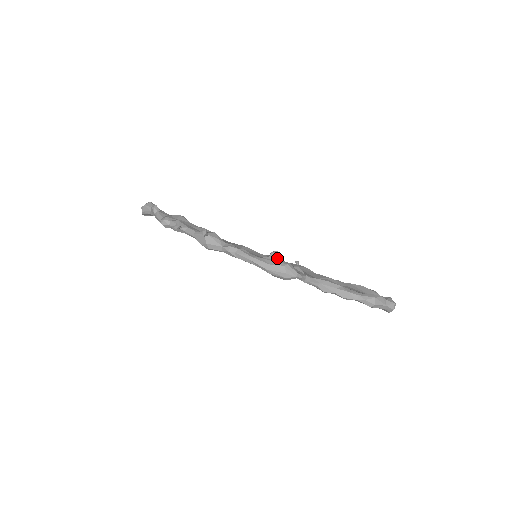
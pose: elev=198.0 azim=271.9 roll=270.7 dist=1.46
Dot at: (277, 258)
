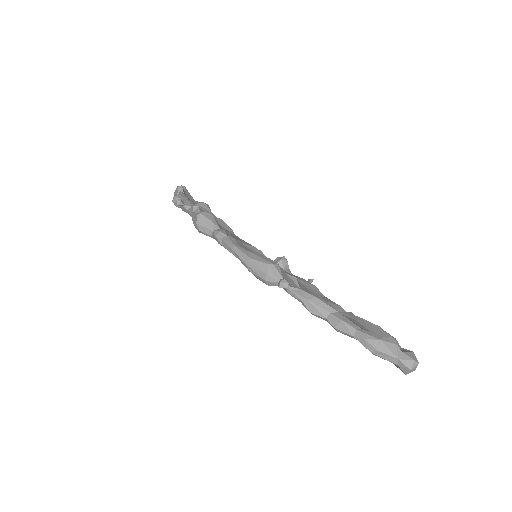
Dot at: (281, 265)
